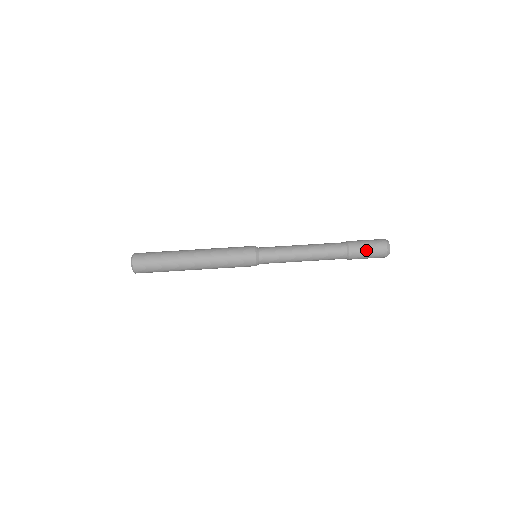
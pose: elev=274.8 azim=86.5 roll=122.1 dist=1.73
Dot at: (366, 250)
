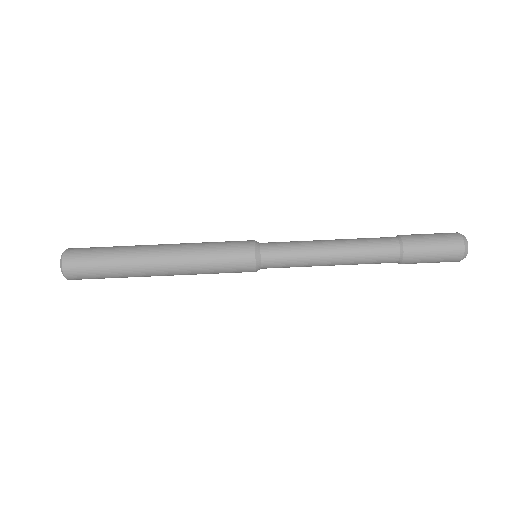
Dot at: (430, 247)
